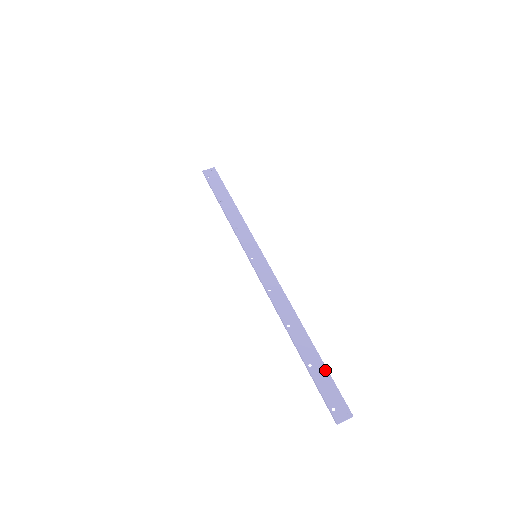
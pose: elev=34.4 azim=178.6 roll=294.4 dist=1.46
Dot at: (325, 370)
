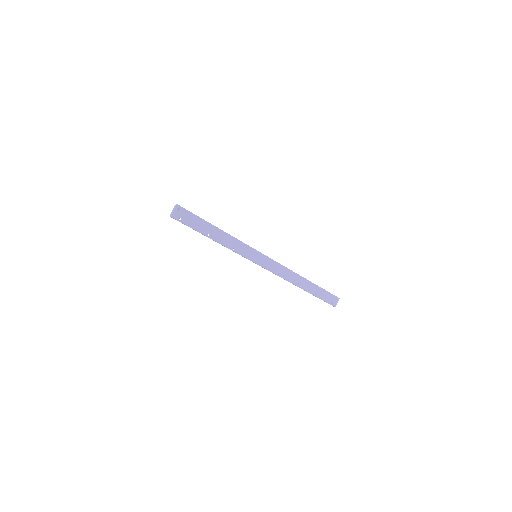
Dot at: (322, 290)
